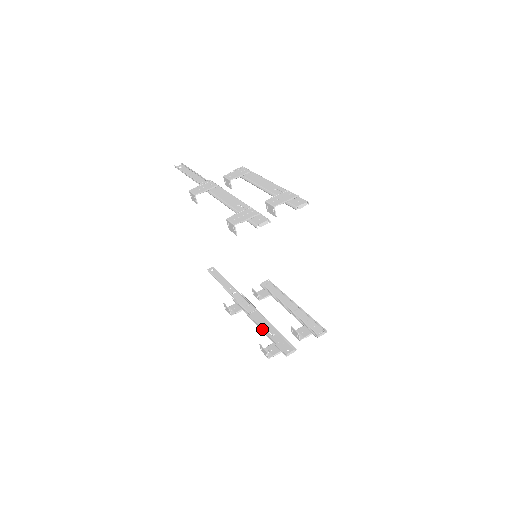
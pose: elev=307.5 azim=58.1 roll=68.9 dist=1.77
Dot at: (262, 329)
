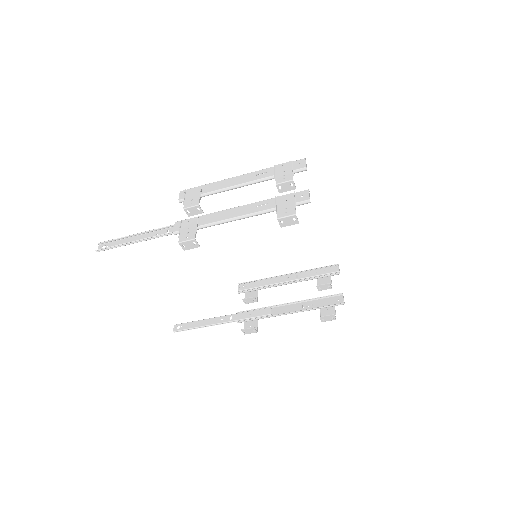
Dot at: (298, 311)
